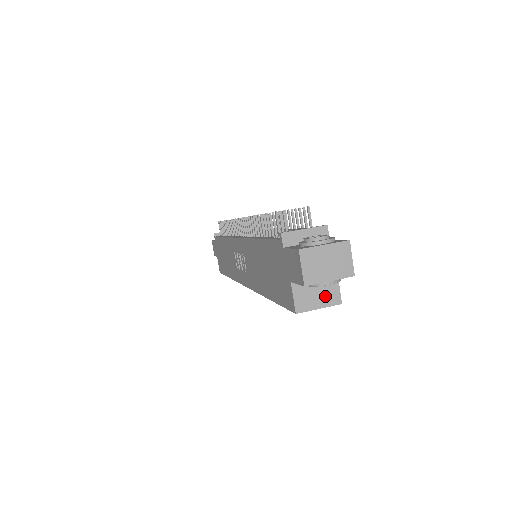
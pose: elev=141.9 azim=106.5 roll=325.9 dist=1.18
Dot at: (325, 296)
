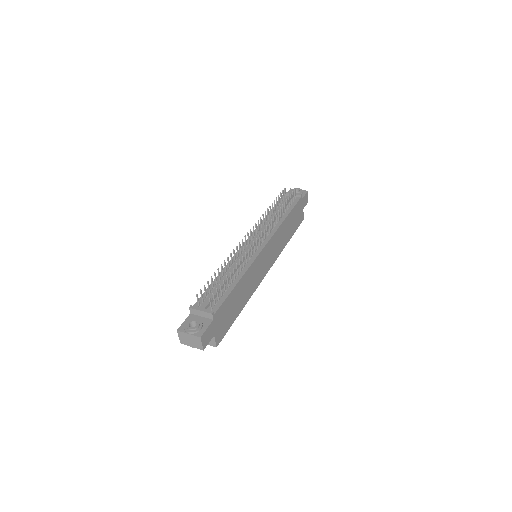
Dot at: occluded
